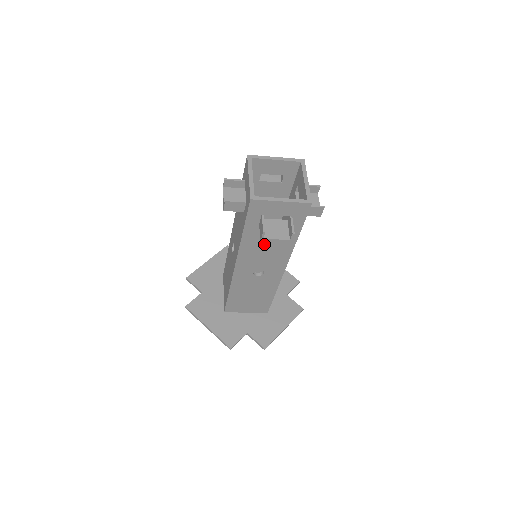
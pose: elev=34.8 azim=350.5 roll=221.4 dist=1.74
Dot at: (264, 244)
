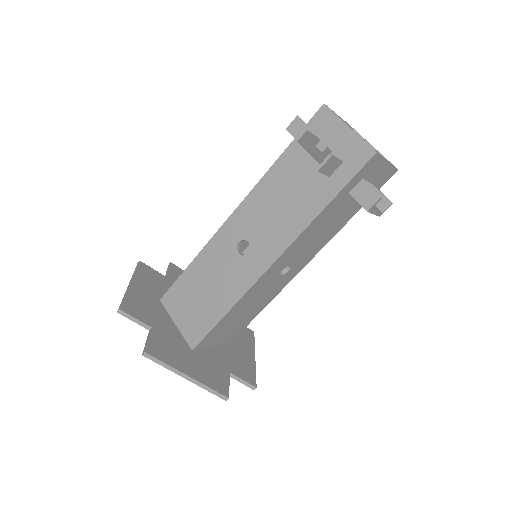
Dot at: (285, 193)
